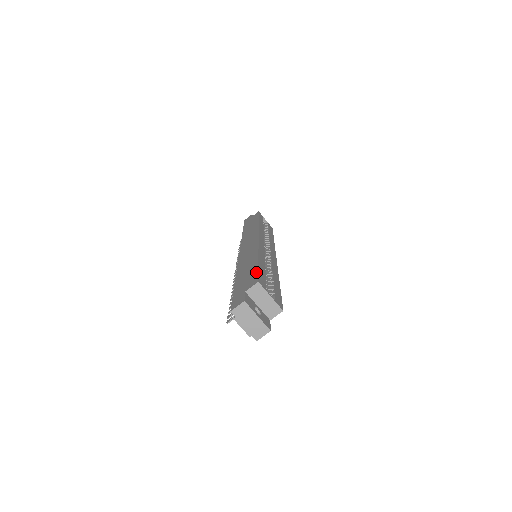
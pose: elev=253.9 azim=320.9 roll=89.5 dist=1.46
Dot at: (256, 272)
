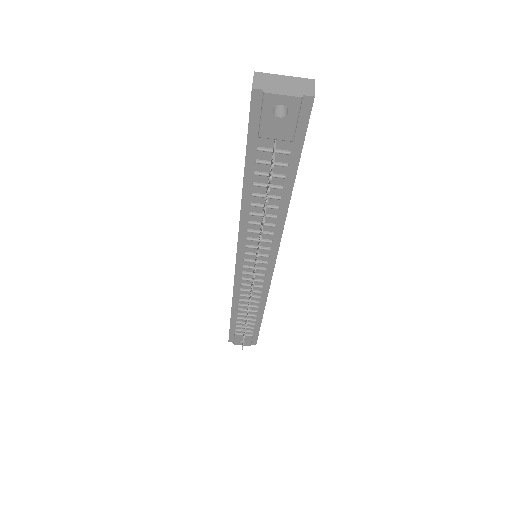
Dot at: occluded
